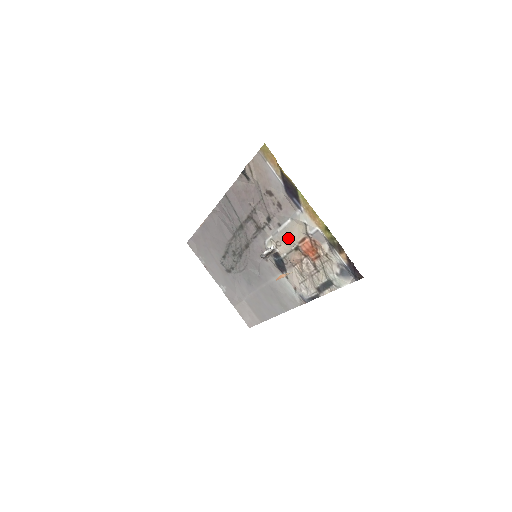
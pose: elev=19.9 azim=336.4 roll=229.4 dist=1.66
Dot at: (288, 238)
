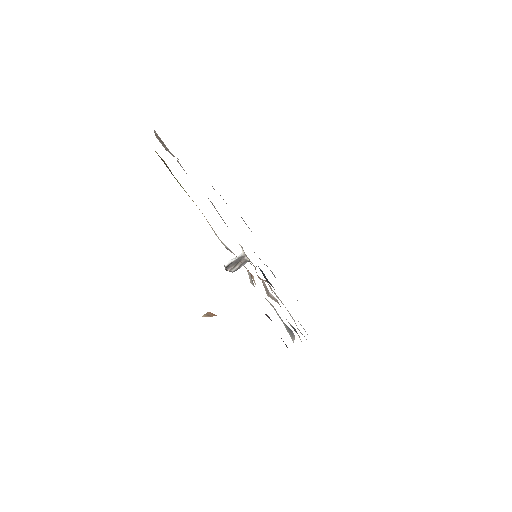
Dot at: occluded
